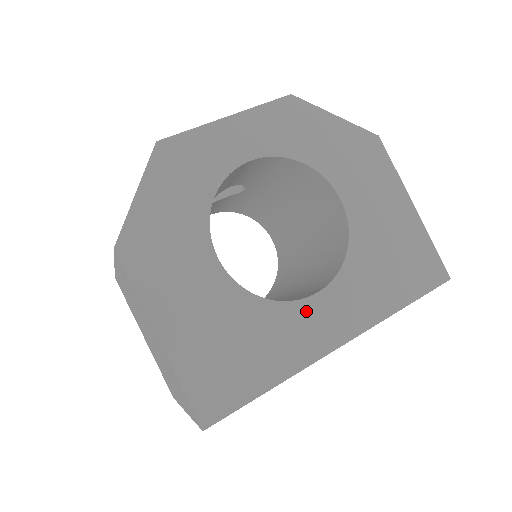
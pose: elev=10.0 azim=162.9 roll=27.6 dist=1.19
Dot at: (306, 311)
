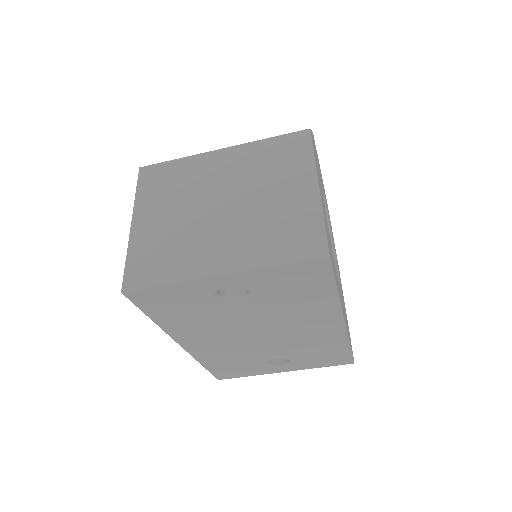
Dot at: occluded
